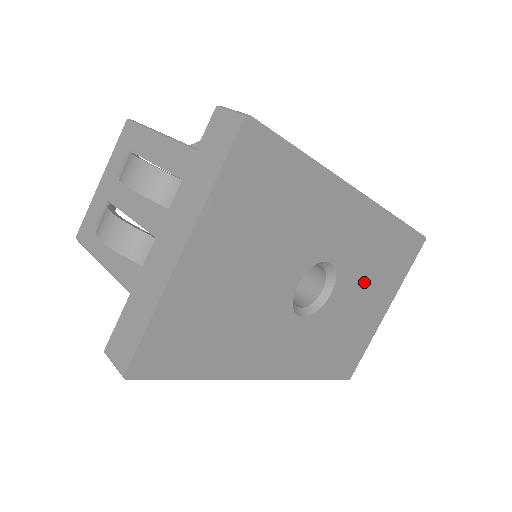
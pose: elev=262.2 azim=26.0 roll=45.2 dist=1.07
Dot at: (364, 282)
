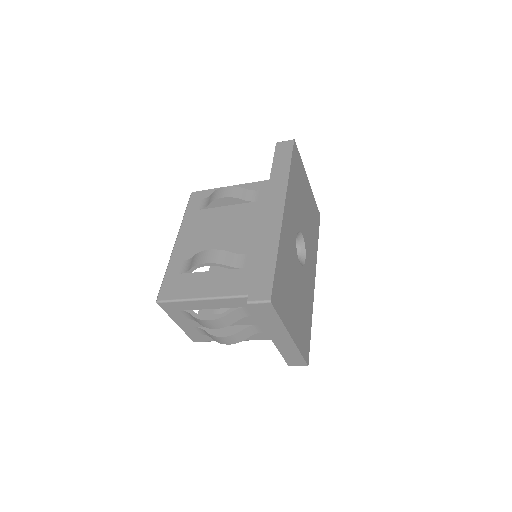
Dot at: (301, 205)
